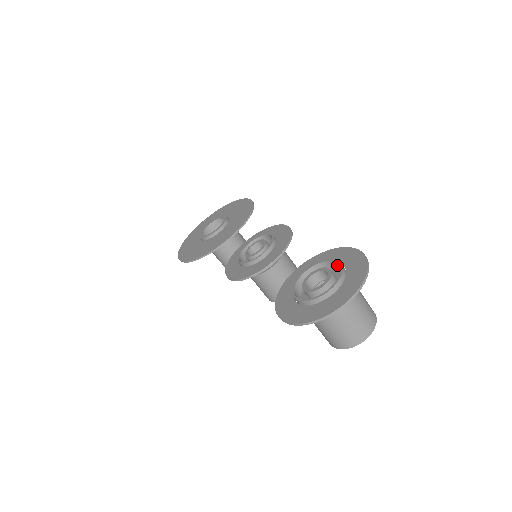
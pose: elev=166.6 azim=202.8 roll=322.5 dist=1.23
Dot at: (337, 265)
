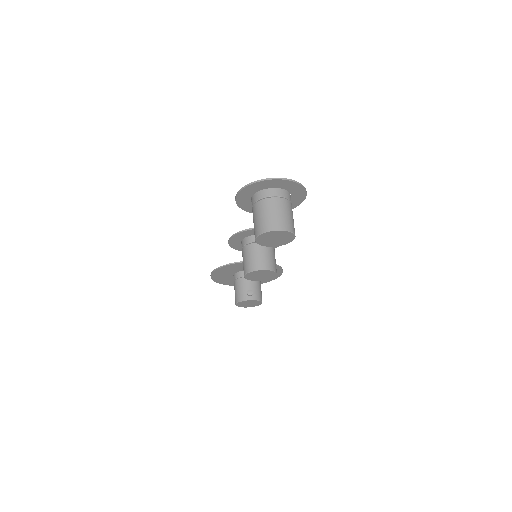
Dot at: occluded
